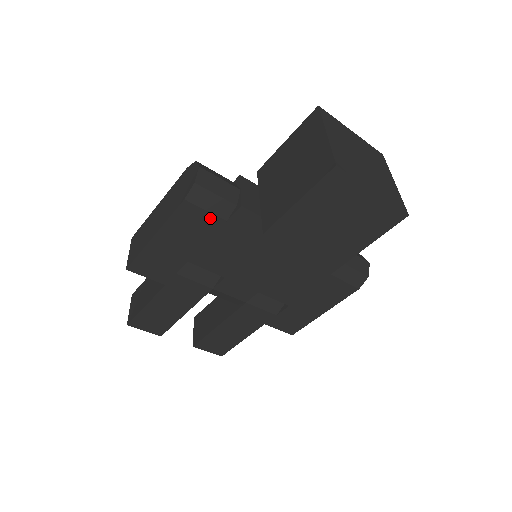
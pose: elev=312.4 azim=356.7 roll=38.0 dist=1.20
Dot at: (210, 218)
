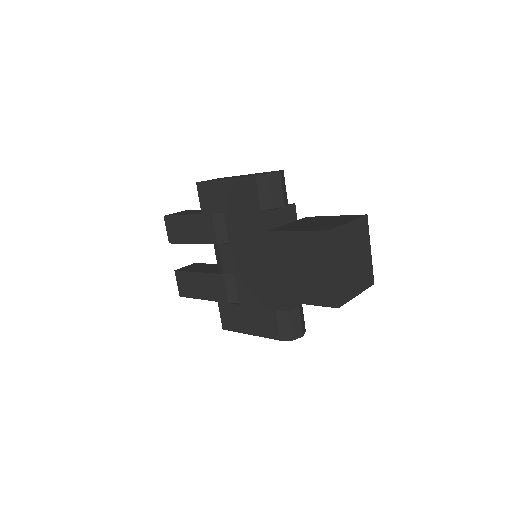
Dot at: (256, 199)
